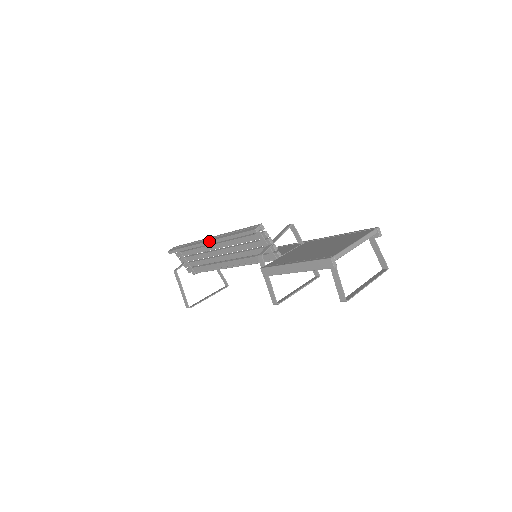
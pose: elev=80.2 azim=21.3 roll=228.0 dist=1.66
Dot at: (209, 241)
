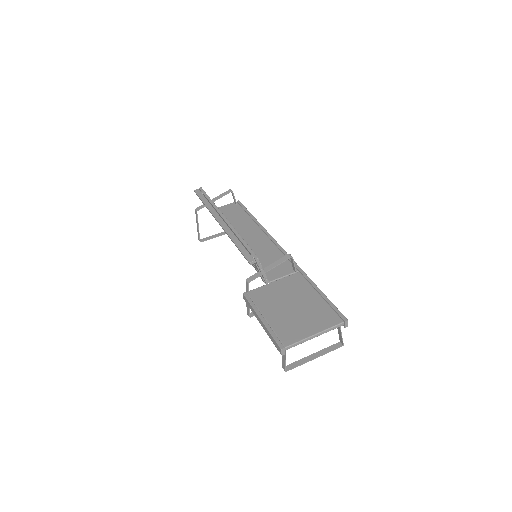
Dot at: (221, 225)
